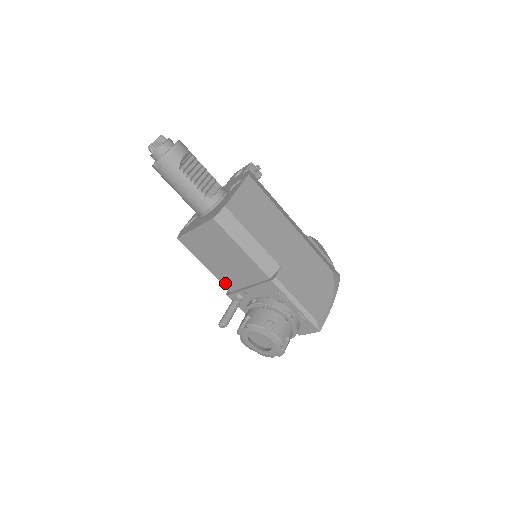
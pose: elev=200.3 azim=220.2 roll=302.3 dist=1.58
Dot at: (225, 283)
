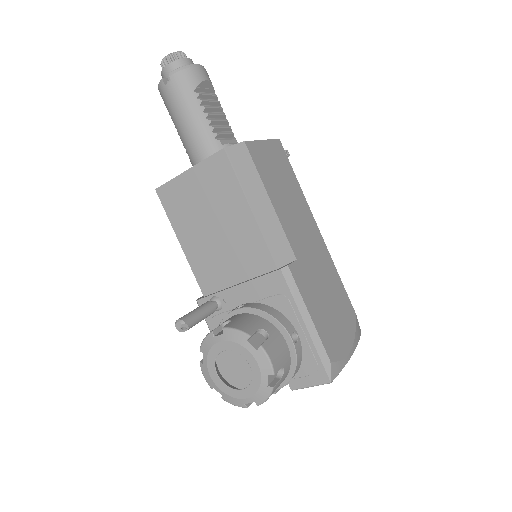
Dot at: (201, 278)
